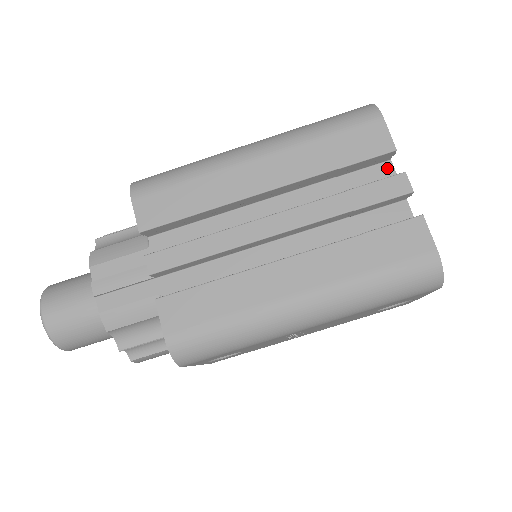
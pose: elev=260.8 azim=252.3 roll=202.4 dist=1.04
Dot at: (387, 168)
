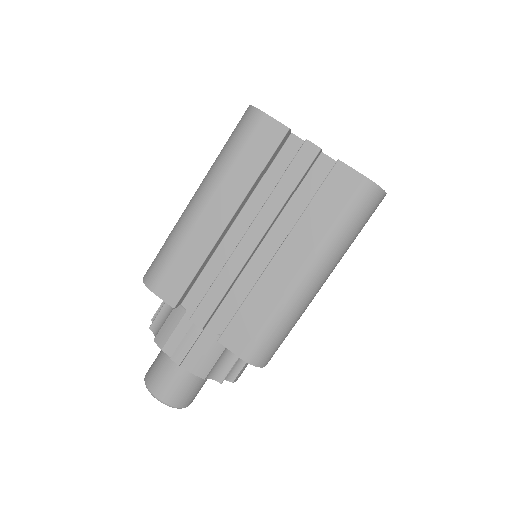
Dot at: (293, 140)
